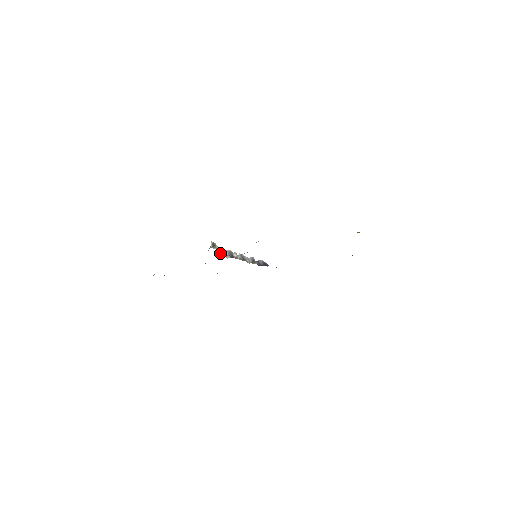
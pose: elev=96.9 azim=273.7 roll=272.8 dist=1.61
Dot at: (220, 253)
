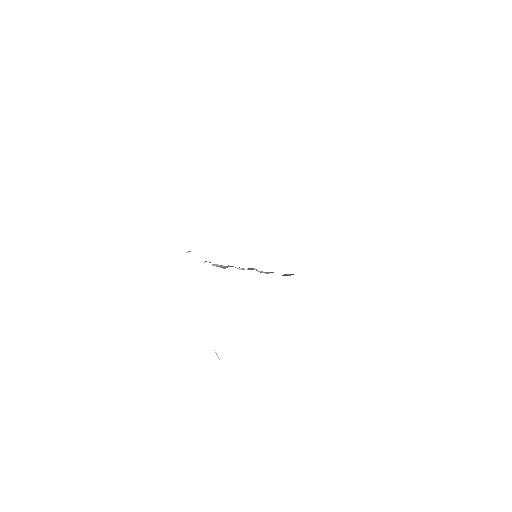
Dot at: occluded
